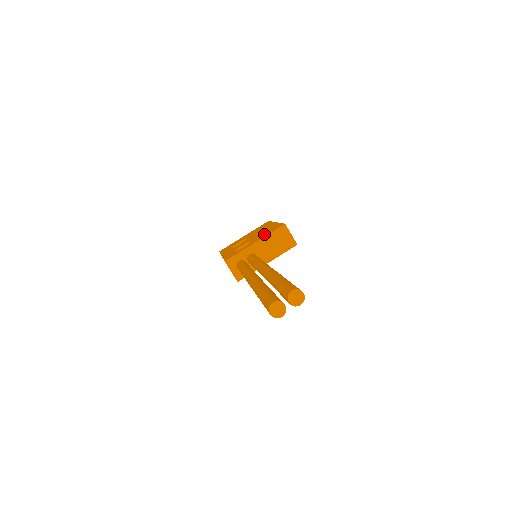
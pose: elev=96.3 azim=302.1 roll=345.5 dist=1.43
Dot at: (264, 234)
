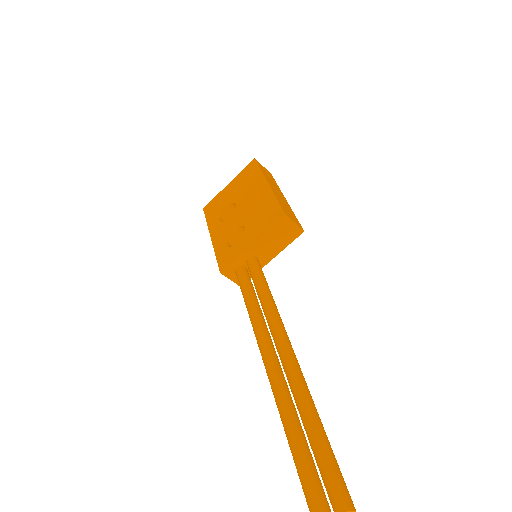
Dot at: (259, 223)
